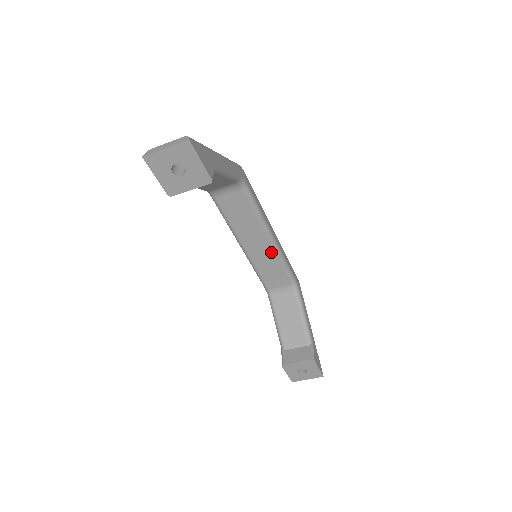
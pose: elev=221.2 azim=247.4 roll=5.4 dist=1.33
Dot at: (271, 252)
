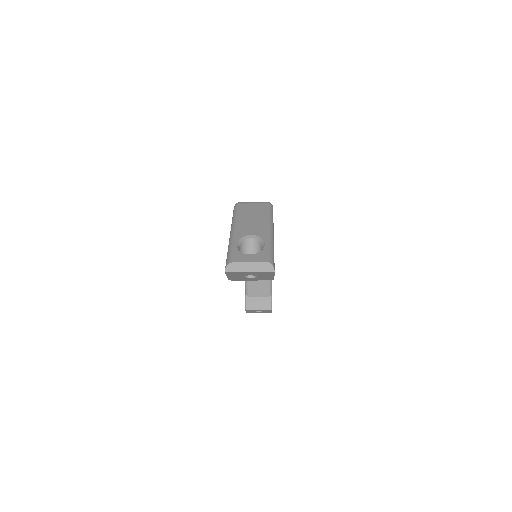
Dot at: occluded
